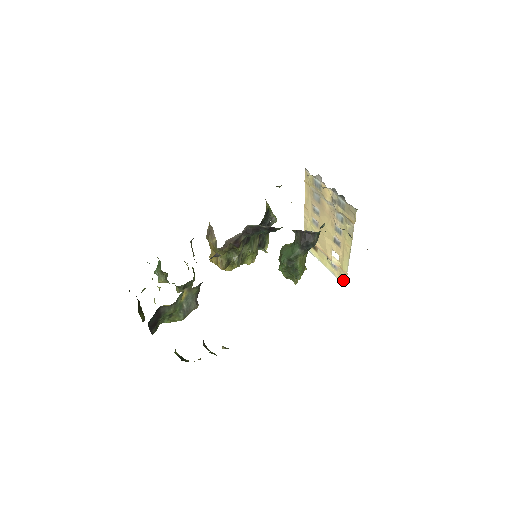
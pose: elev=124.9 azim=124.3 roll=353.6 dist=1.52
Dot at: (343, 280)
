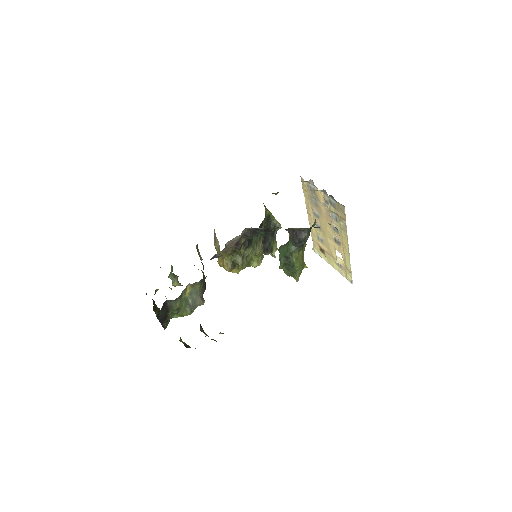
Dot at: (349, 278)
